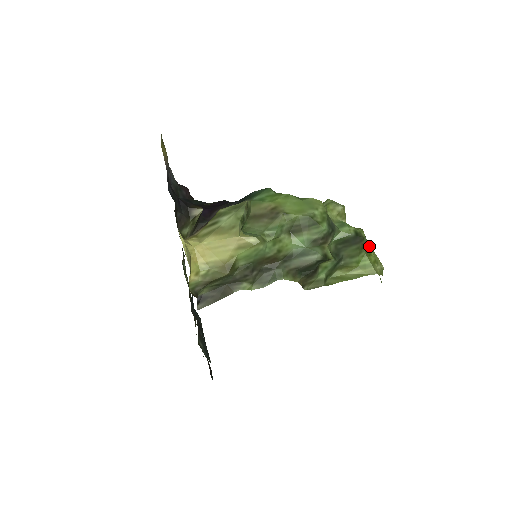
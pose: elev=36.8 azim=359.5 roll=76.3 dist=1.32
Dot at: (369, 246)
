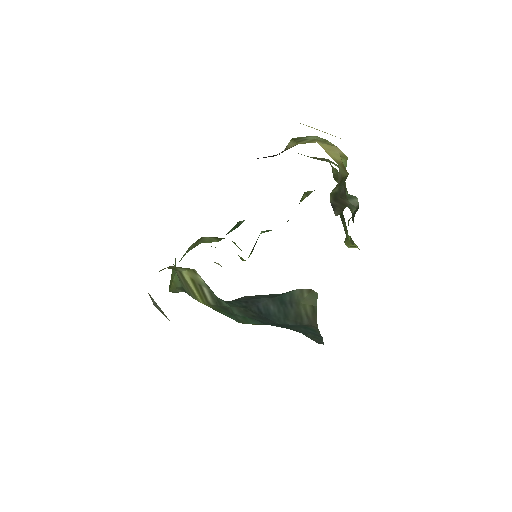
Dot at: occluded
